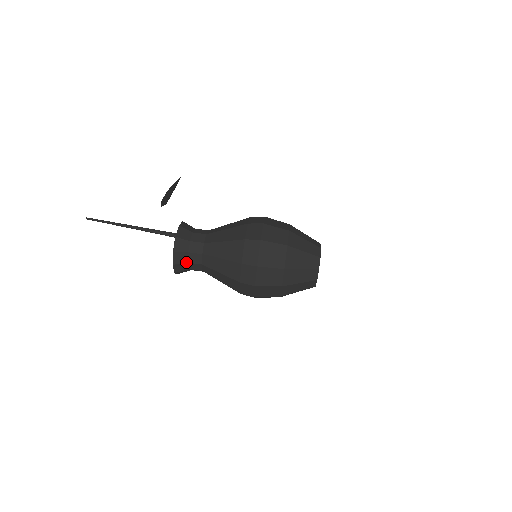
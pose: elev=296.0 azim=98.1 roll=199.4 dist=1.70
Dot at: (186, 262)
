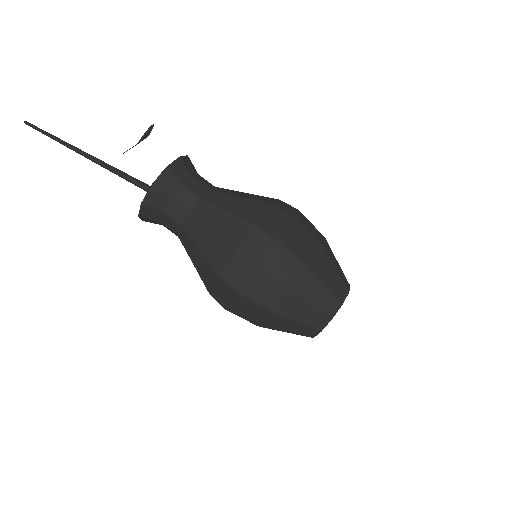
Dot at: (160, 224)
